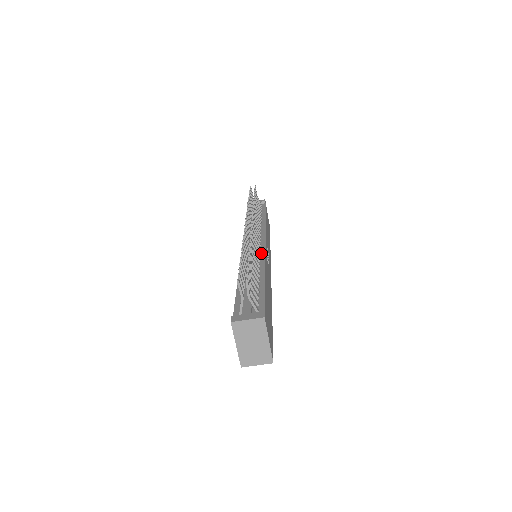
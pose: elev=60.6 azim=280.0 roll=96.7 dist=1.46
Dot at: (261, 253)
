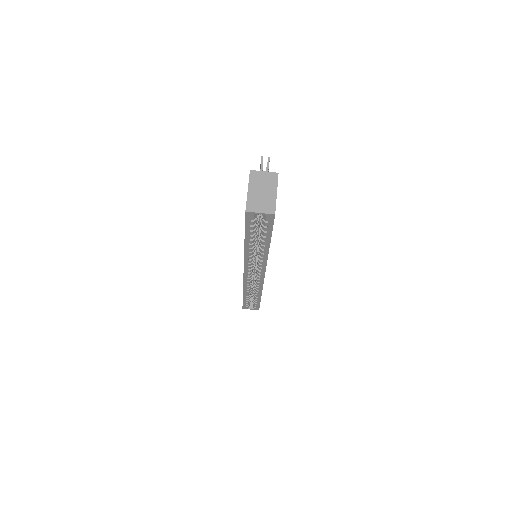
Dot at: occluded
